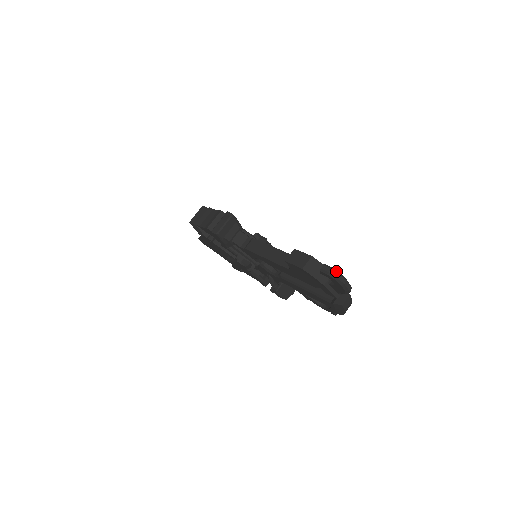
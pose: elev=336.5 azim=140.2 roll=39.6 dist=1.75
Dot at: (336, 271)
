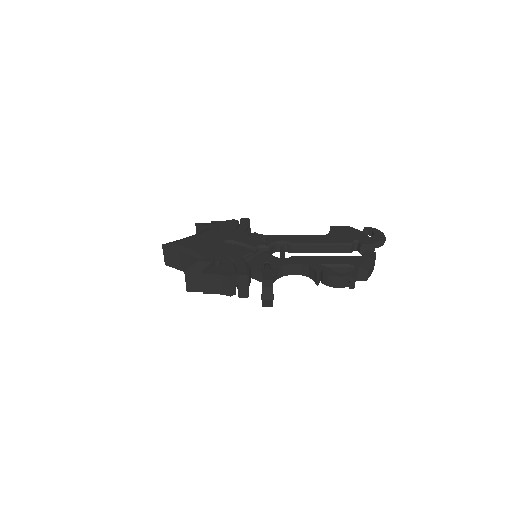
Dot at: occluded
